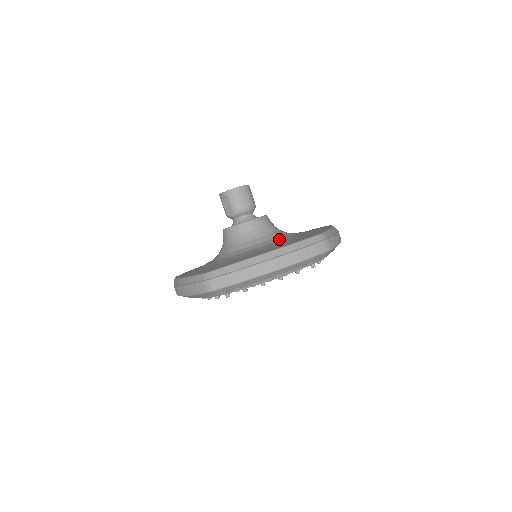
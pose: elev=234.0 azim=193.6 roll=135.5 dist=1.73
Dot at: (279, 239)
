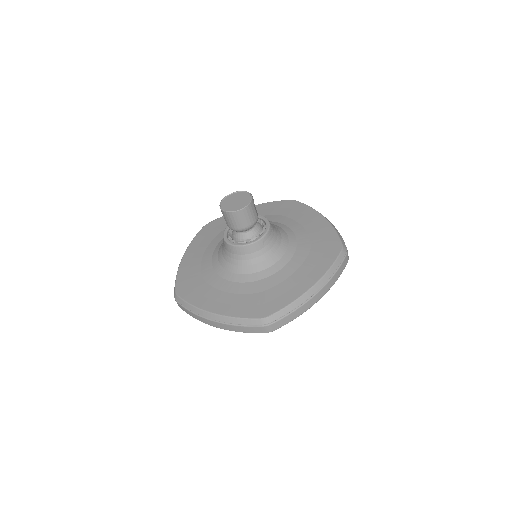
Dot at: (253, 279)
